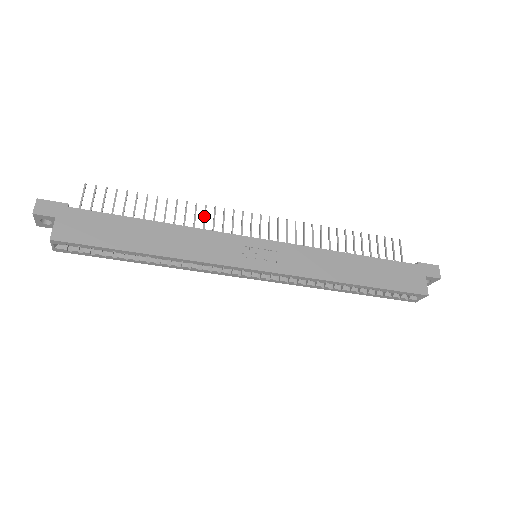
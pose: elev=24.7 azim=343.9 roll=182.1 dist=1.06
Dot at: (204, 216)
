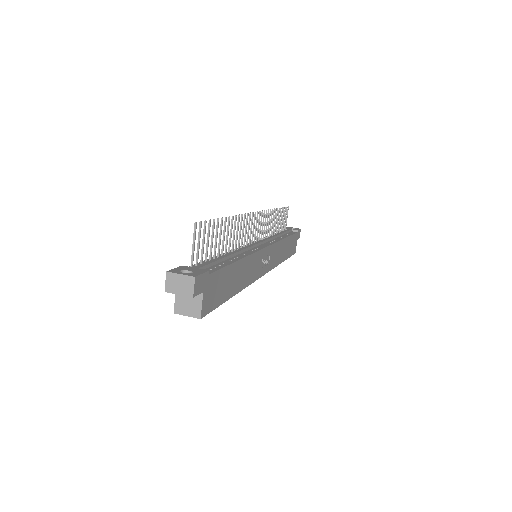
Dot at: (241, 228)
